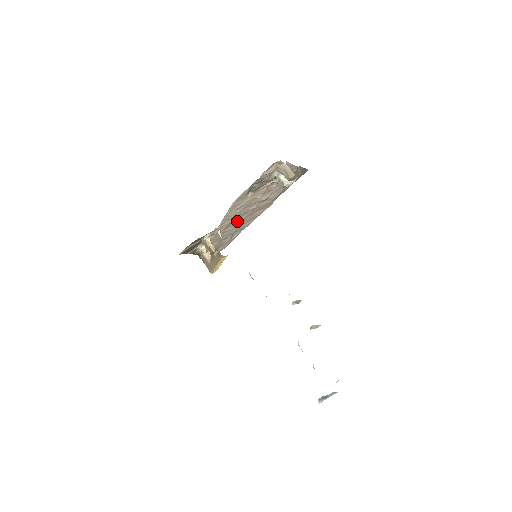
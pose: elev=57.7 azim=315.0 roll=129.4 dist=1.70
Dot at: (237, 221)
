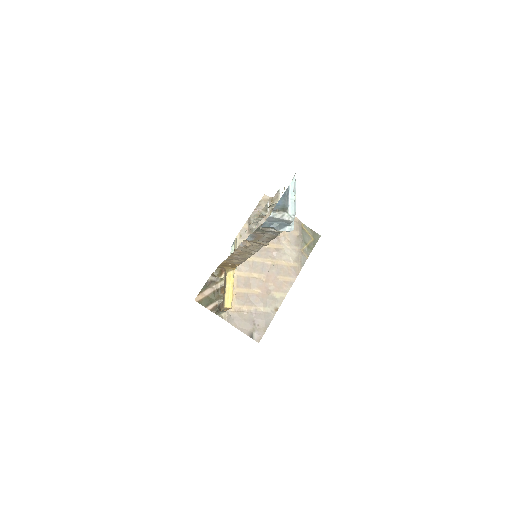
Dot at: (258, 281)
